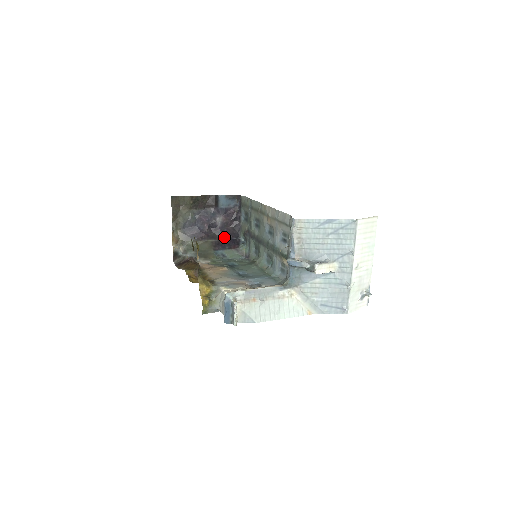
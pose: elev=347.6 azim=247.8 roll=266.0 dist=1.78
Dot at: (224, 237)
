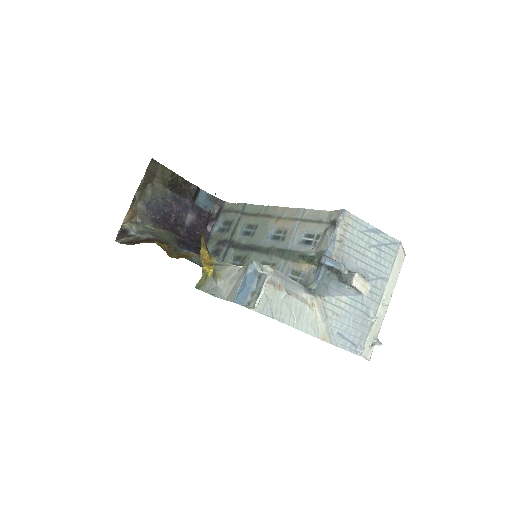
Dot at: (189, 239)
